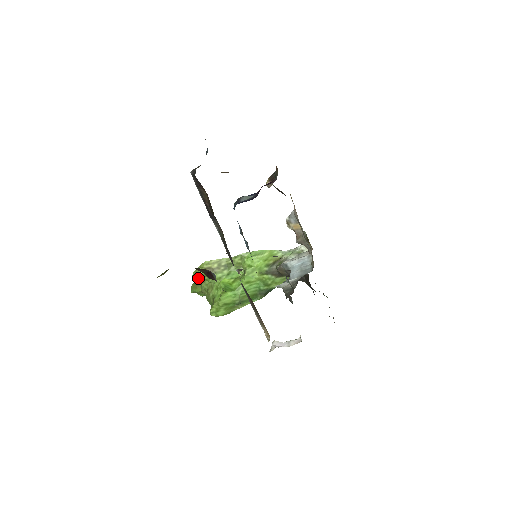
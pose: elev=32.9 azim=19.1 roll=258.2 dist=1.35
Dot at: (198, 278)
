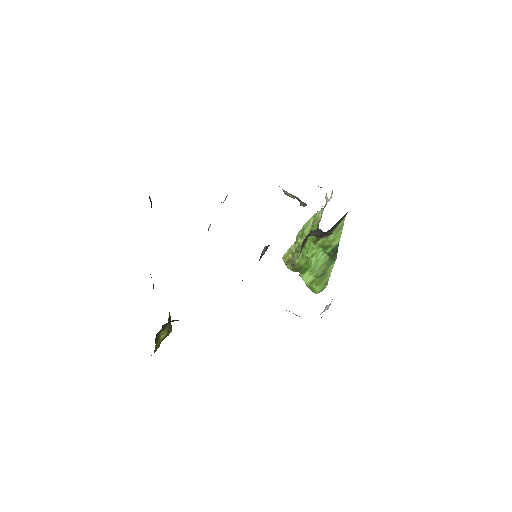
Dot at: (294, 270)
